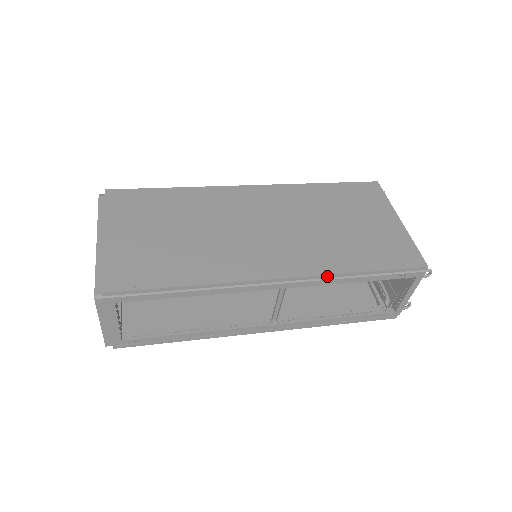
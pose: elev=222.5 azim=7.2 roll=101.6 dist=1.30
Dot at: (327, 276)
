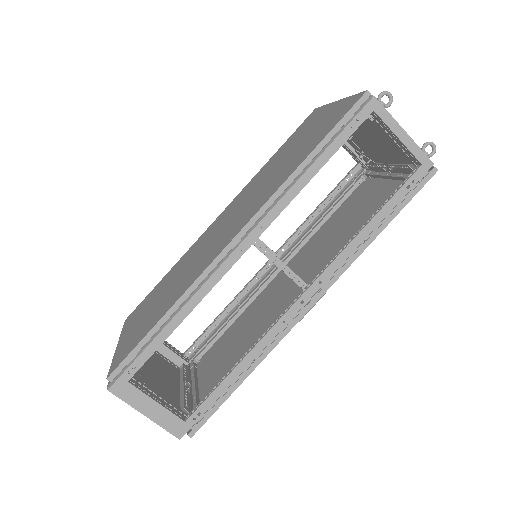
Dot at: (276, 195)
